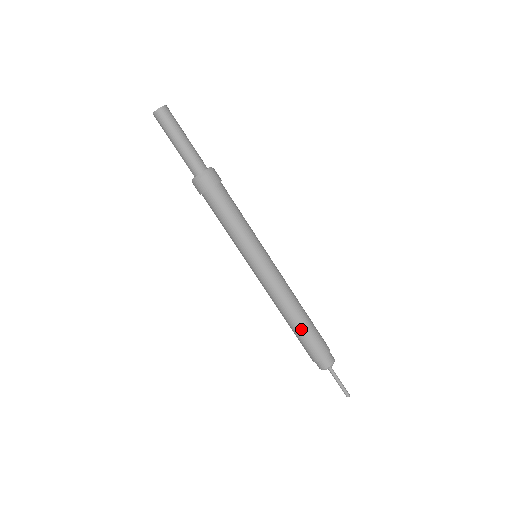
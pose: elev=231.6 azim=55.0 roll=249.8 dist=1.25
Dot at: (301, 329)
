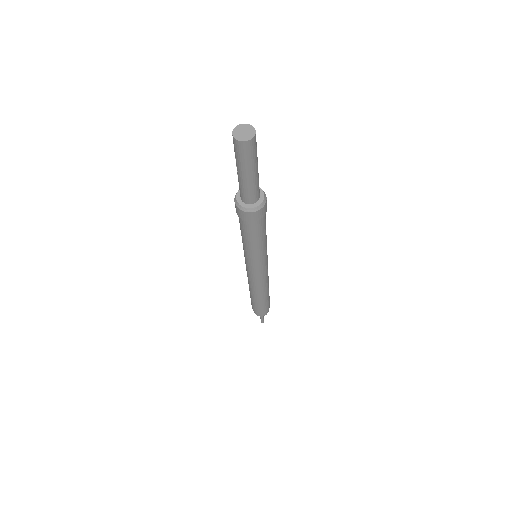
Dot at: (261, 301)
